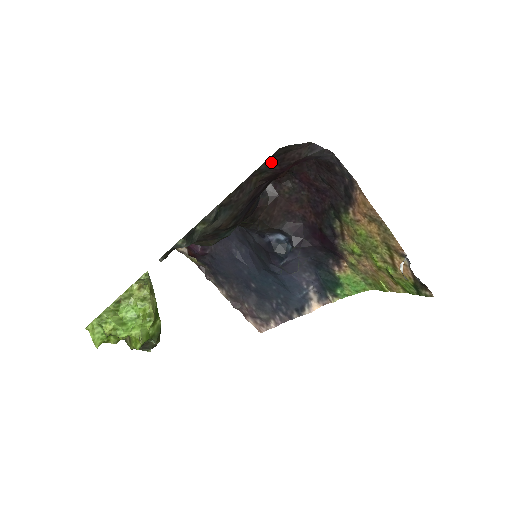
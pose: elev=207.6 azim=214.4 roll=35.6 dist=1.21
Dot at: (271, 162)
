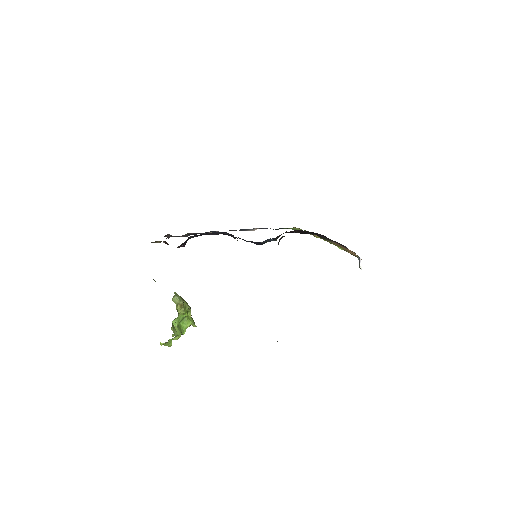
Dot at: occluded
